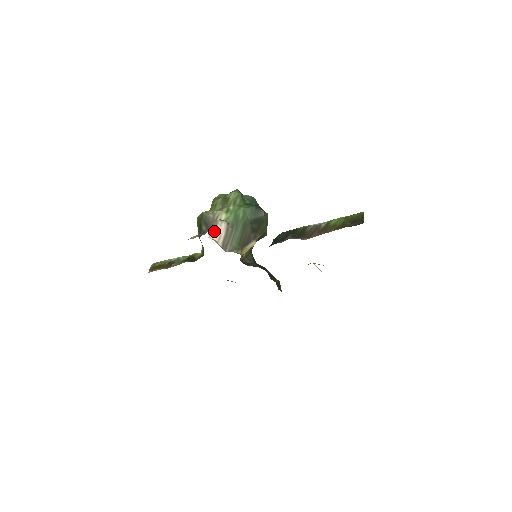
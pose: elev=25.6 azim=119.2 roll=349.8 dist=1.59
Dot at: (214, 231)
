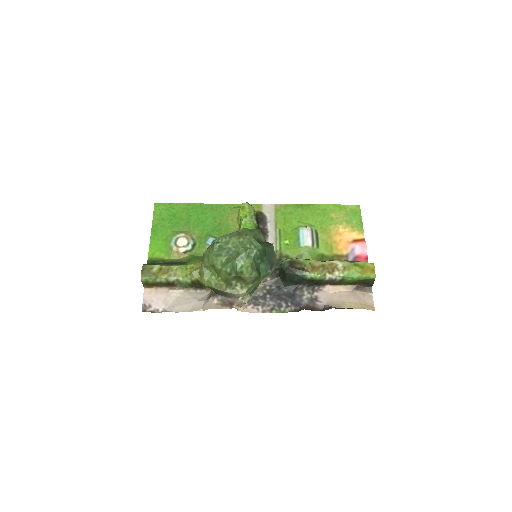
Dot at: occluded
